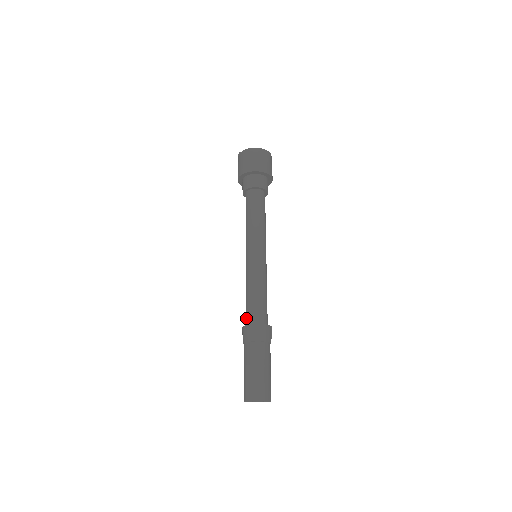
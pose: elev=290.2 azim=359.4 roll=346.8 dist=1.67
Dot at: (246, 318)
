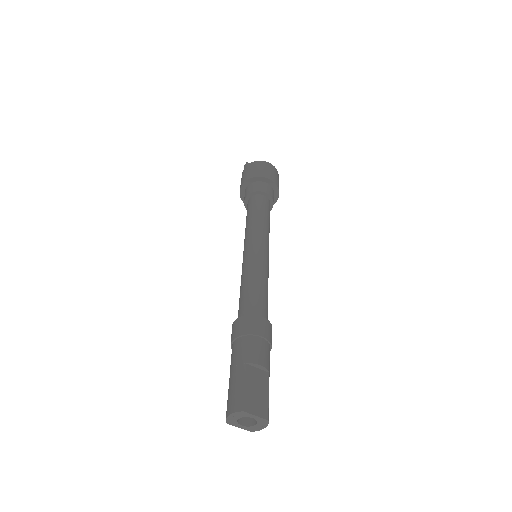
Dot at: (246, 309)
